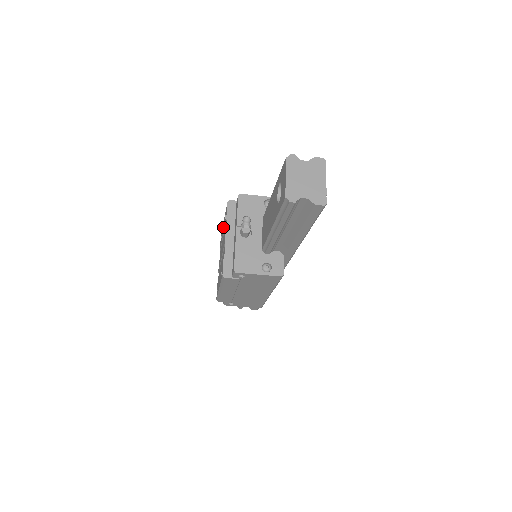
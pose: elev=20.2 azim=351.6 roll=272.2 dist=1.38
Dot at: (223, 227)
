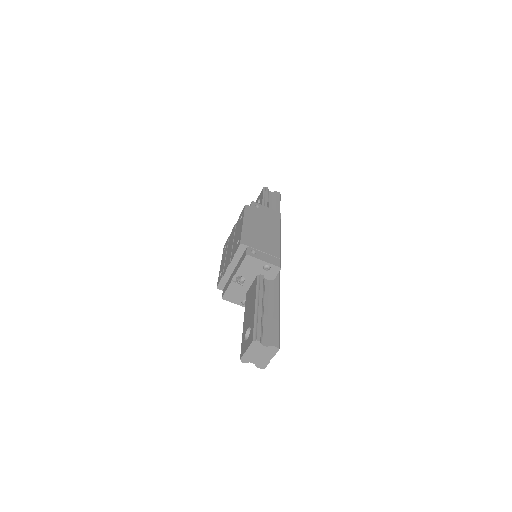
Dot at: (239, 230)
